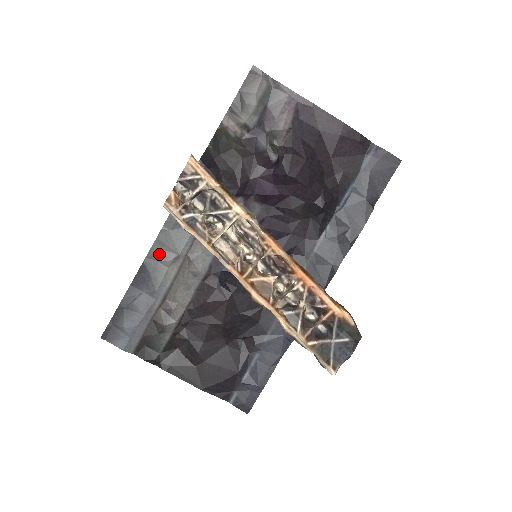
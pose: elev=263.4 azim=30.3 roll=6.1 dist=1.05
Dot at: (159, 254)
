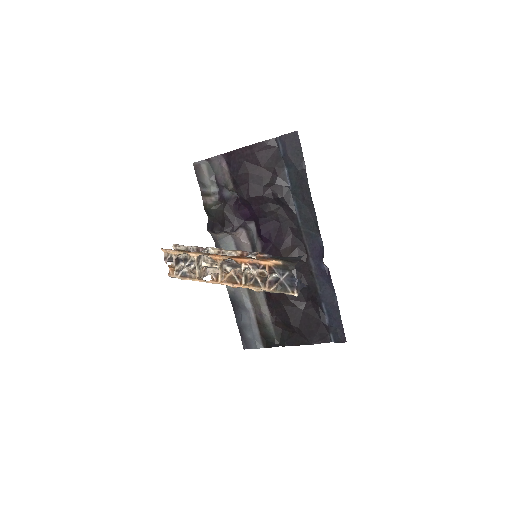
Dot at: (233, 288)
